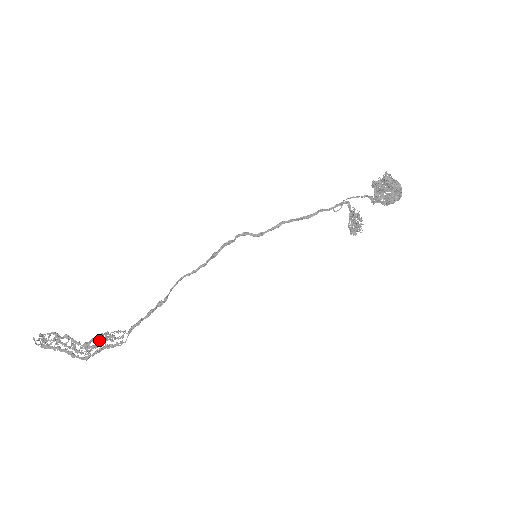
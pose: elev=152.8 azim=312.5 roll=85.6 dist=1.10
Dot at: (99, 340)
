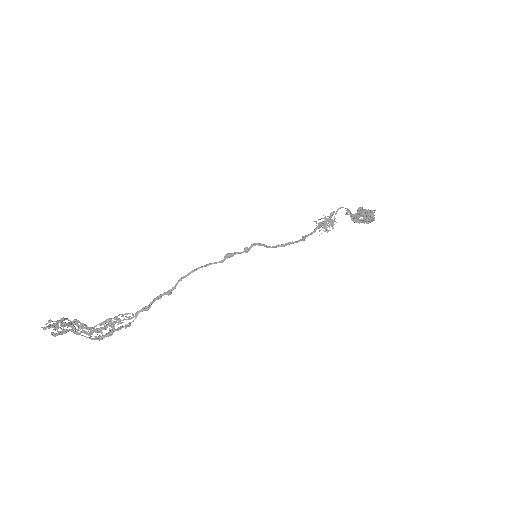
Dot at: (114, 330)
